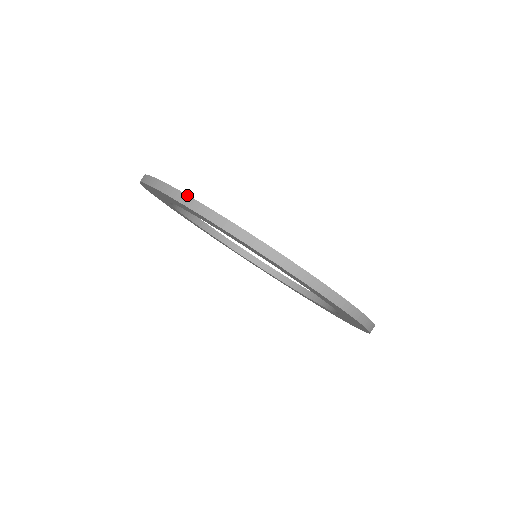
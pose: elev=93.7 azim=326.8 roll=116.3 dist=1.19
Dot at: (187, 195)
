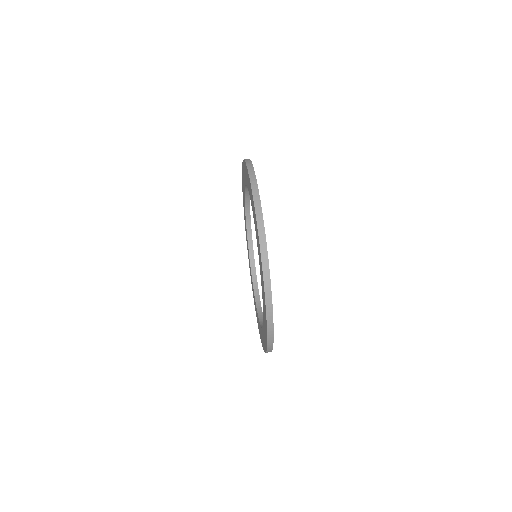
Dot at: occluded
